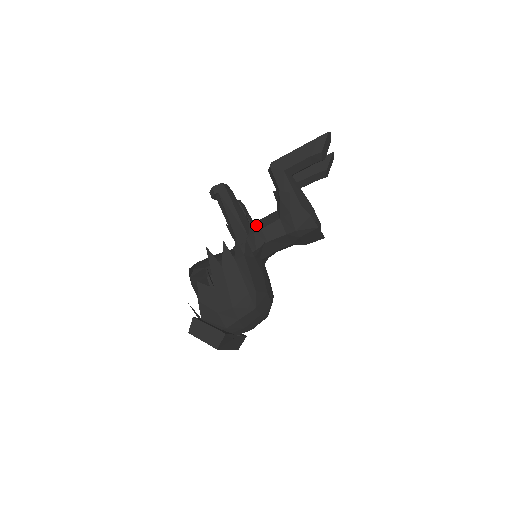
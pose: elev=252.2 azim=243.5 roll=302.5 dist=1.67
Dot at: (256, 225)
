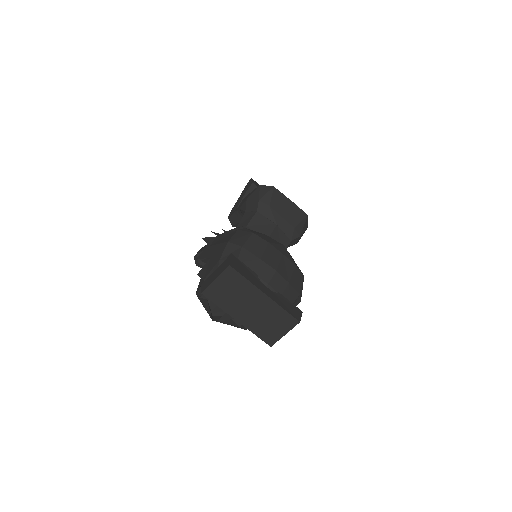
Dot at: occluded
